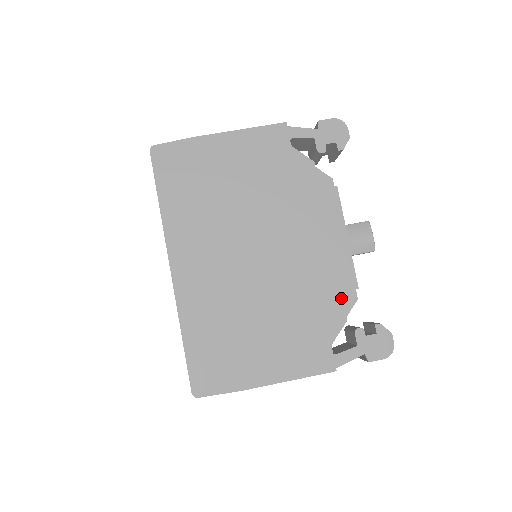
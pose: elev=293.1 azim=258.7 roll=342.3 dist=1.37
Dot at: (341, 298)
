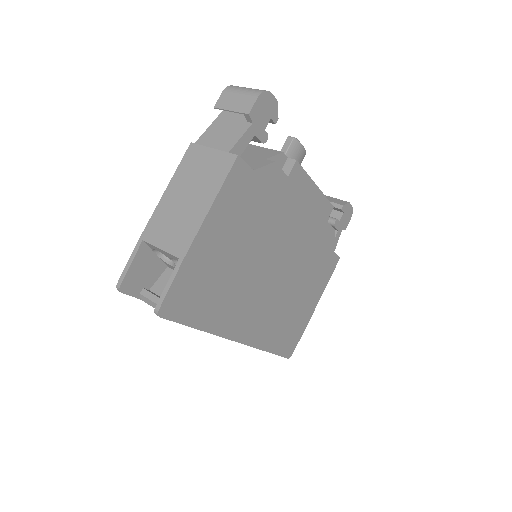
Dot at: (328, 224)
